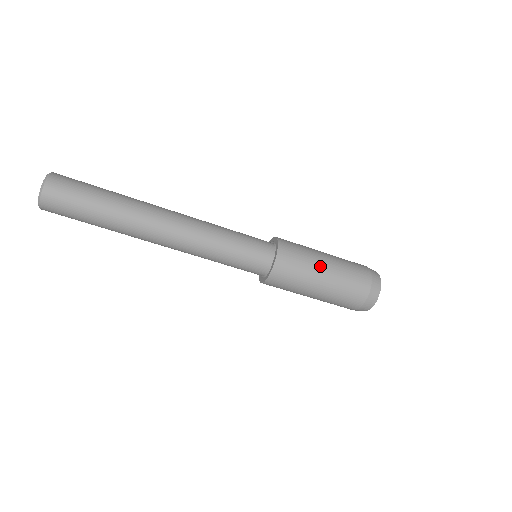
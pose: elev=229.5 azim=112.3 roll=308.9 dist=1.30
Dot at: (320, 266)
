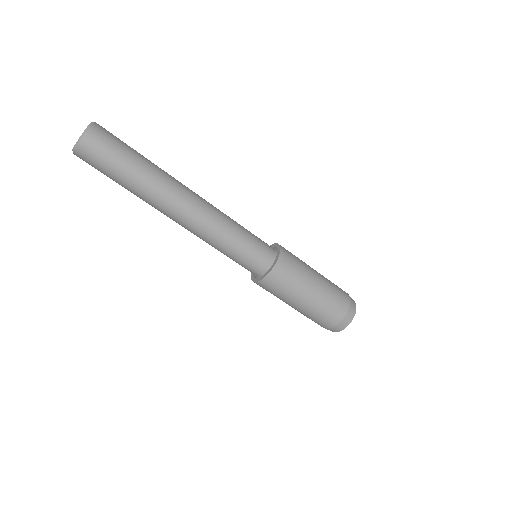
Dot at: (311, 268)
